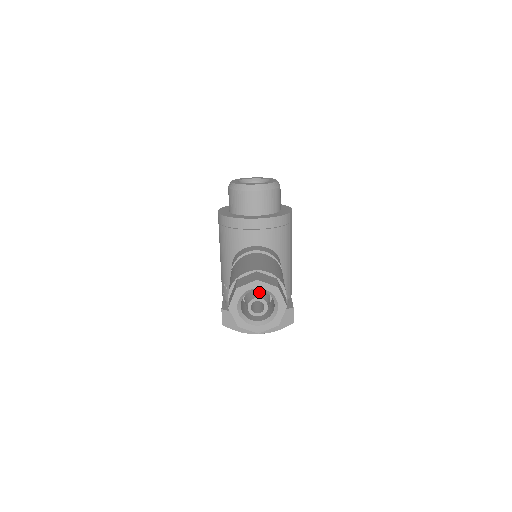
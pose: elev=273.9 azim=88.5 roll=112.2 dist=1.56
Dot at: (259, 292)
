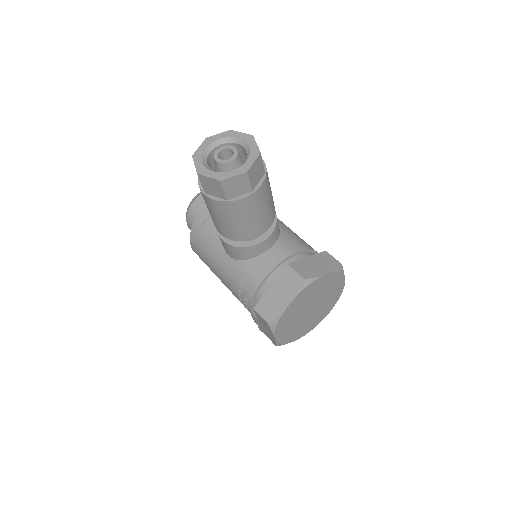
Dot at: (222, 155)
